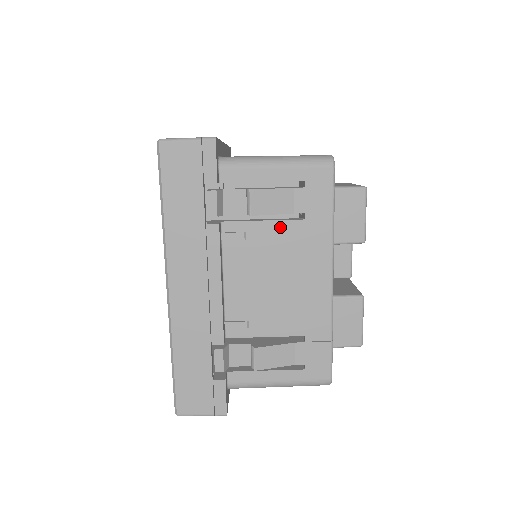
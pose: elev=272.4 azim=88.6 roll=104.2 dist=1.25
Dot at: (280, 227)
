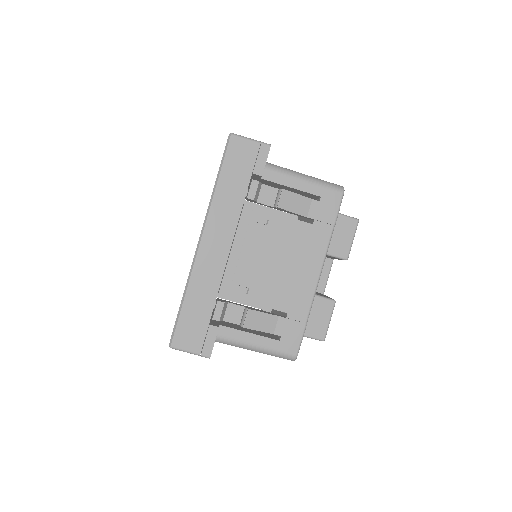
Dot at: (294, 224)
